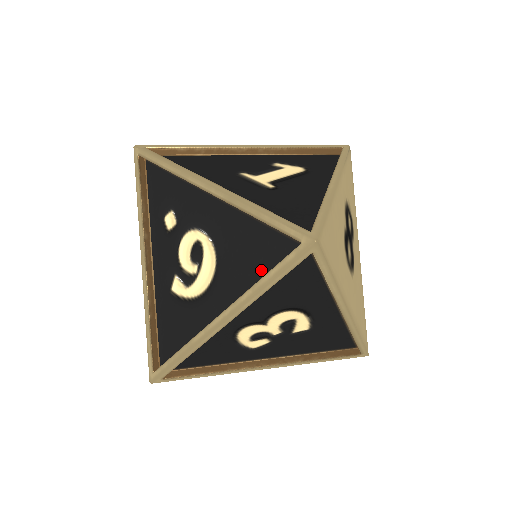
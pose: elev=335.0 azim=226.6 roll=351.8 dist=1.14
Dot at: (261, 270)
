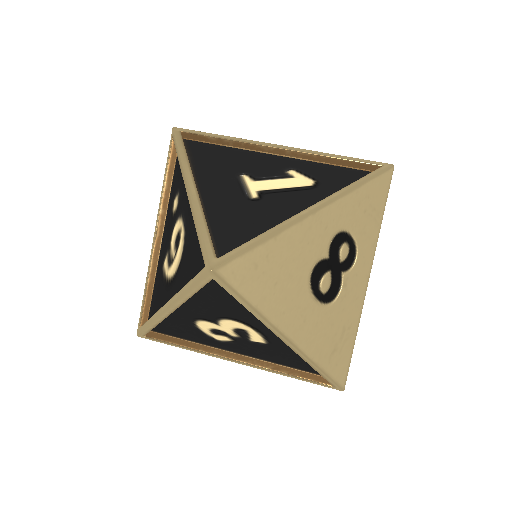
Dot at: occluded
